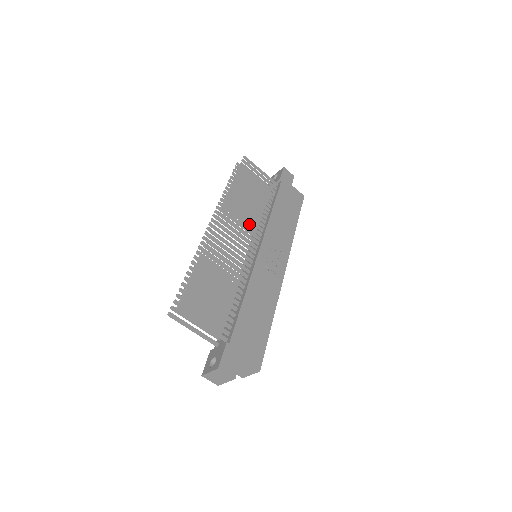
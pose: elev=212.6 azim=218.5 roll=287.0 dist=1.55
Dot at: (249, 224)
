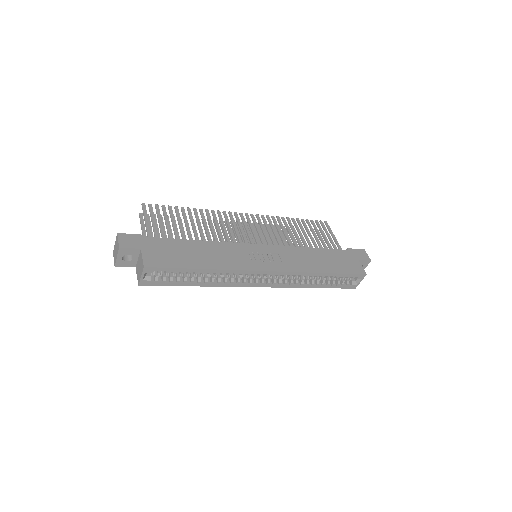
Dot at: (272, 237)
